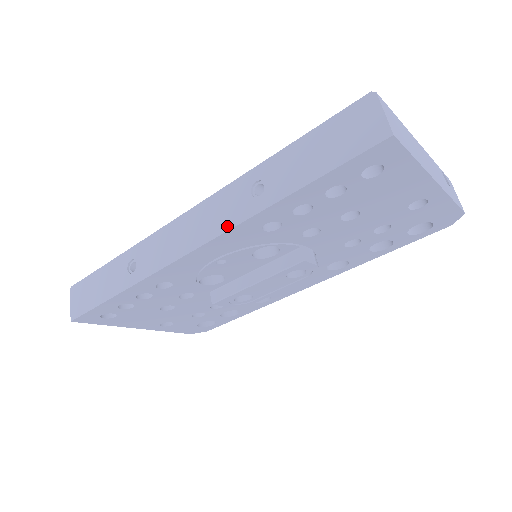
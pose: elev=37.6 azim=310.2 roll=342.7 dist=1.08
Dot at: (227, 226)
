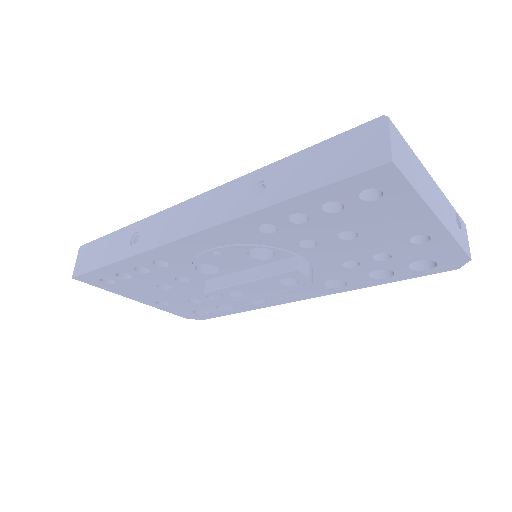
Dot at: (224, 218)
